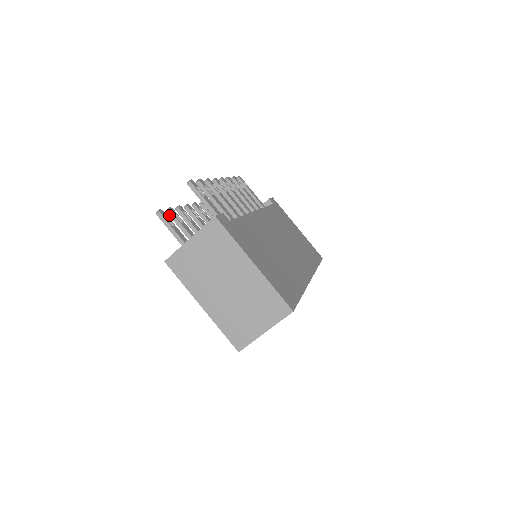
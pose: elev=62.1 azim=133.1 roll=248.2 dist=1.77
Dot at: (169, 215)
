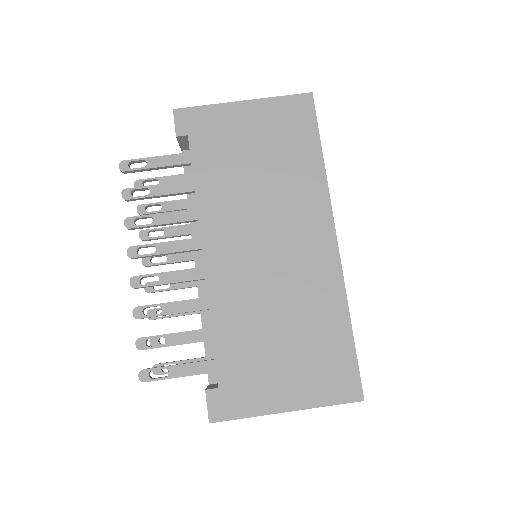
Dot at: occluded
